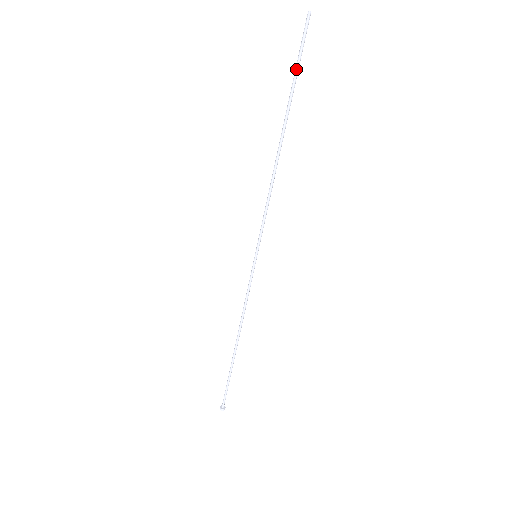
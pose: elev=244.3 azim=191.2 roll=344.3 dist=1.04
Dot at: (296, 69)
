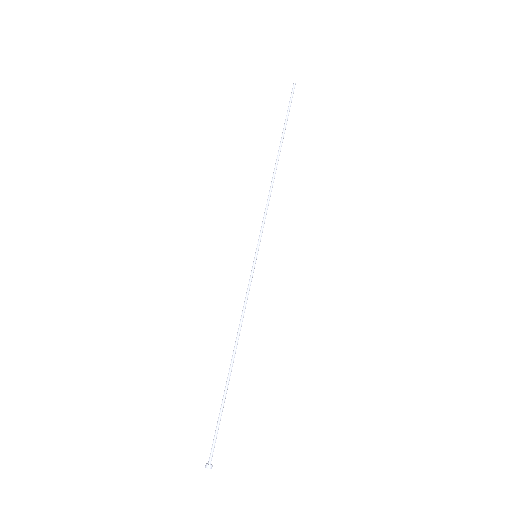
Dot at: (287, 113)
